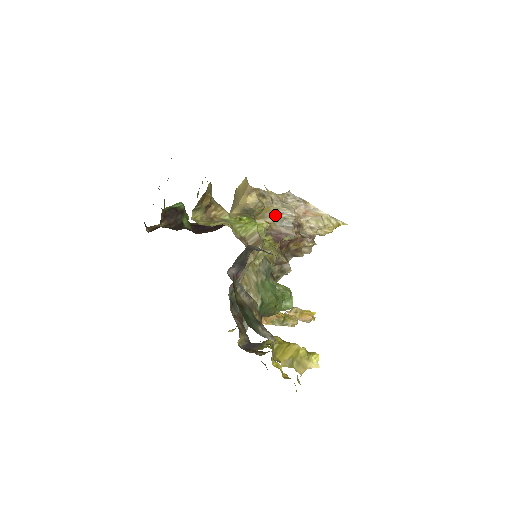
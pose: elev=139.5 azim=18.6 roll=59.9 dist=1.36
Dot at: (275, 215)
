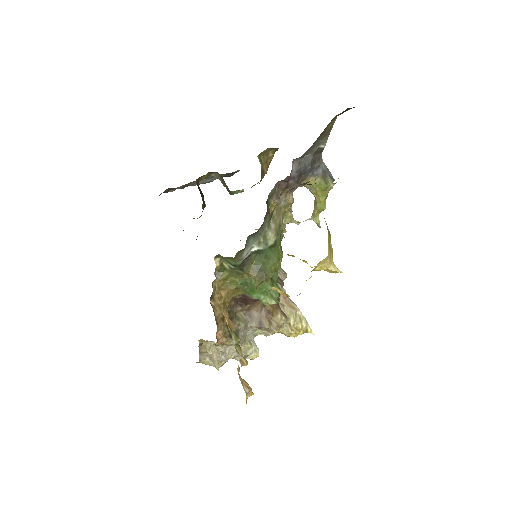
Dot at: occluded
